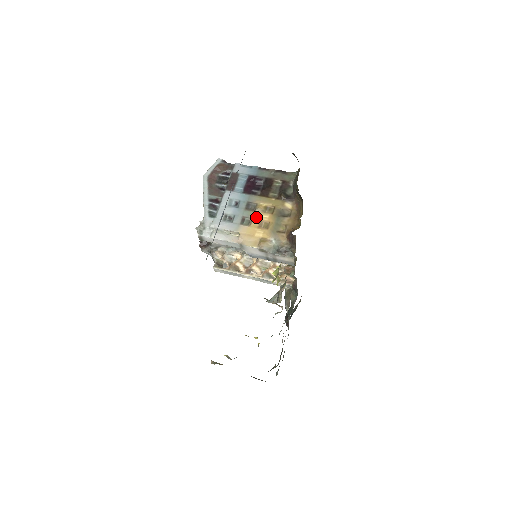
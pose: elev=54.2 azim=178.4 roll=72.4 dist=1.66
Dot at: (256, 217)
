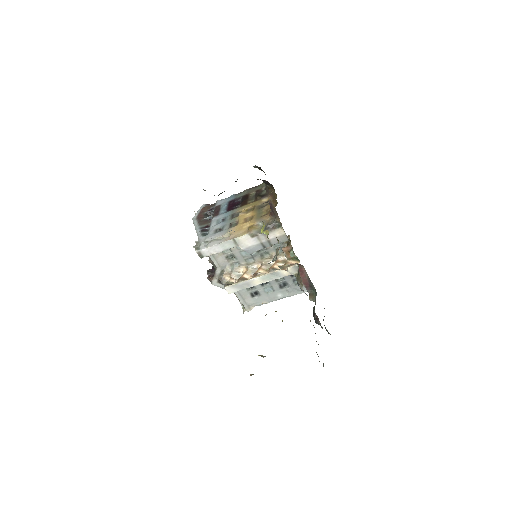
Dot at: (241, 218)
